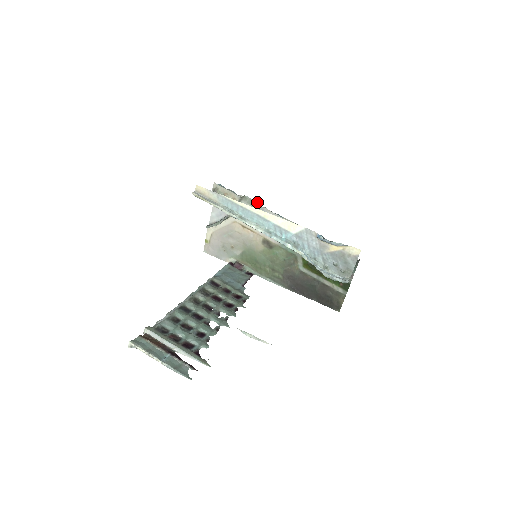
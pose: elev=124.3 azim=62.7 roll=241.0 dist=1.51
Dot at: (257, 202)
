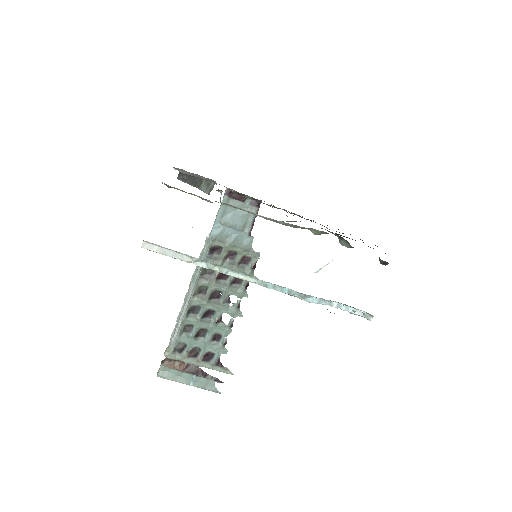
Dot at: occluded
